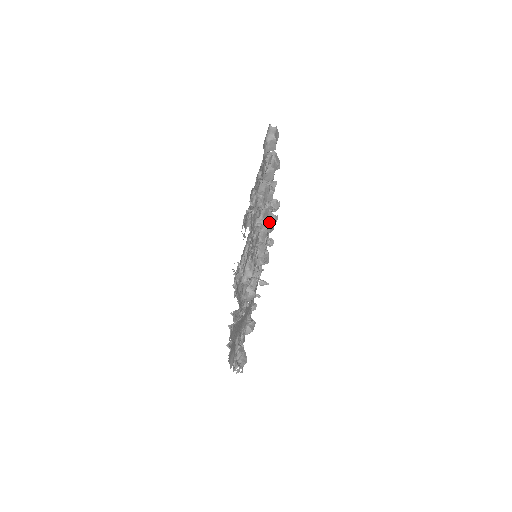
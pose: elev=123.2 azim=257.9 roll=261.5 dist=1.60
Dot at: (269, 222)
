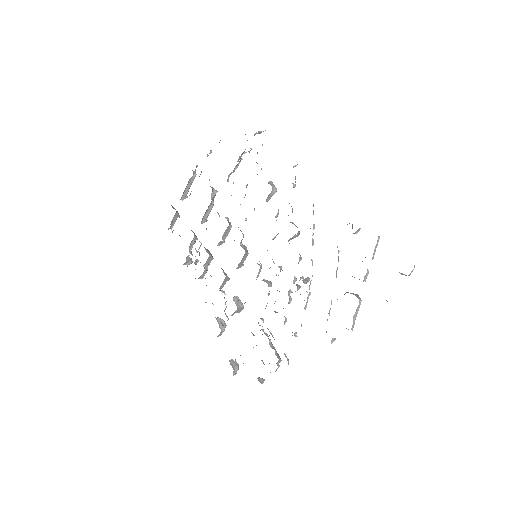
Dot at: occluded
